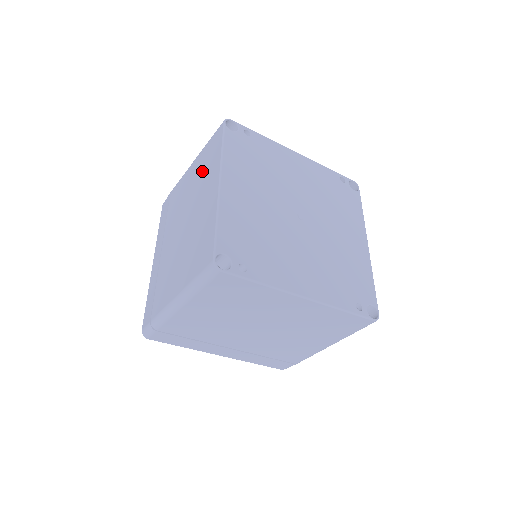
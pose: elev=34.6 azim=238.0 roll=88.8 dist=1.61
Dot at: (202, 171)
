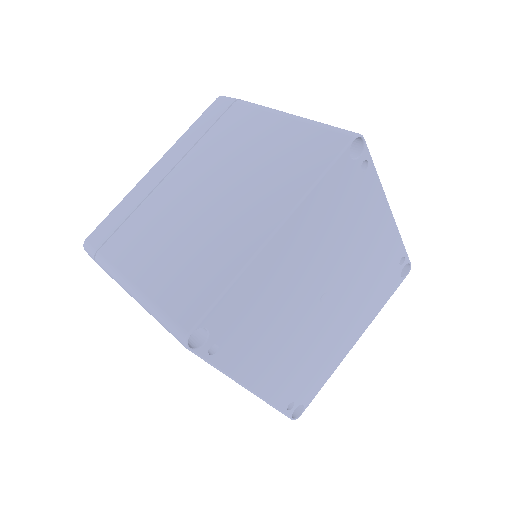
Dot at: (278, 160)
